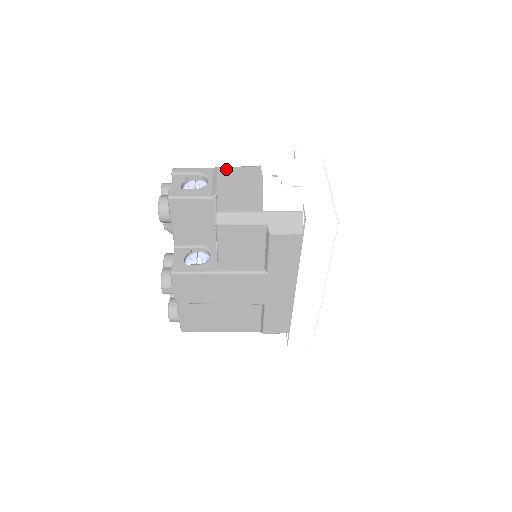
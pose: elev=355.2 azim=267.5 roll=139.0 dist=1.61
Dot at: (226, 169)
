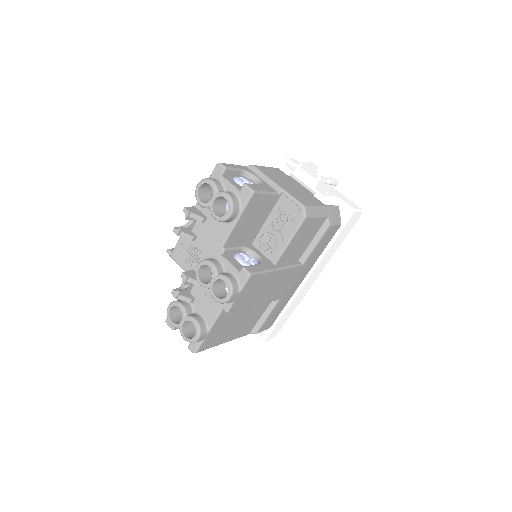
Dot at: (261, 168)
